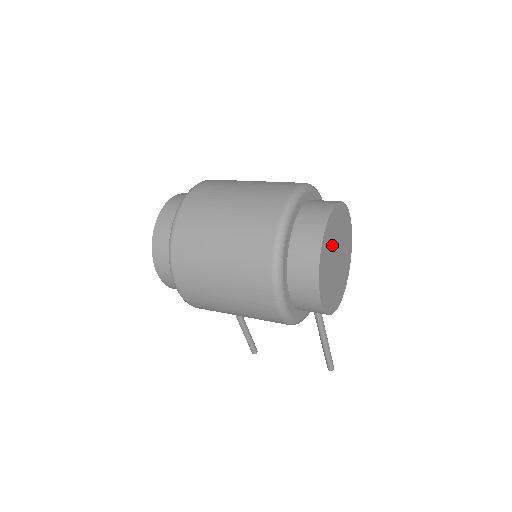
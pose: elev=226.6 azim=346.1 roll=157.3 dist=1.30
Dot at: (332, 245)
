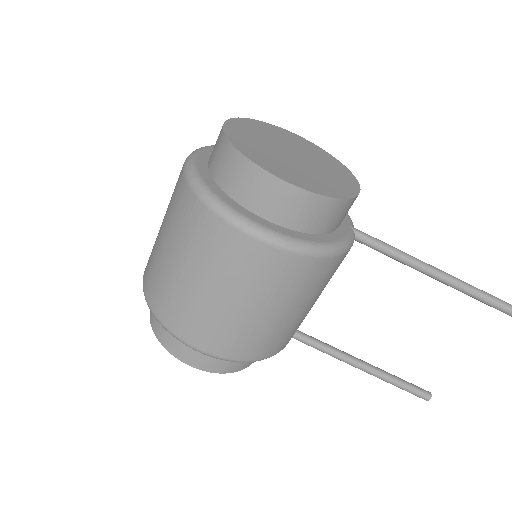
Dot at: (262, 143)
